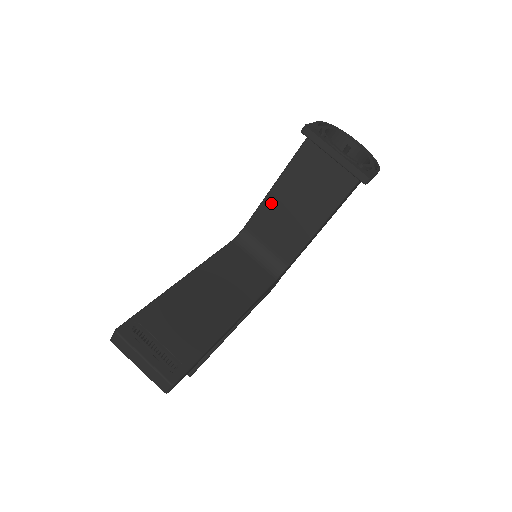
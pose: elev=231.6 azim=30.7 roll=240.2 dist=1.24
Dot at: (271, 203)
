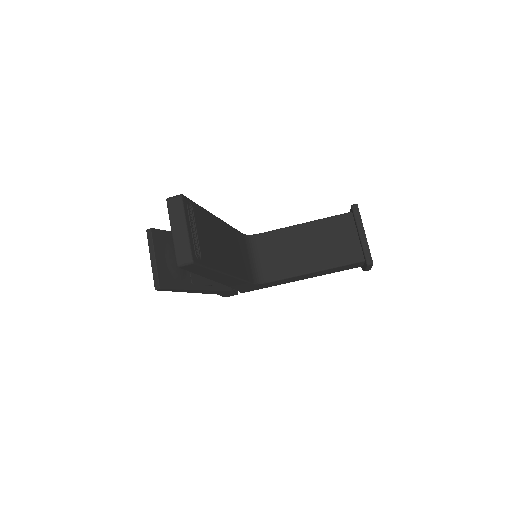
Dot at: (292, 233)
